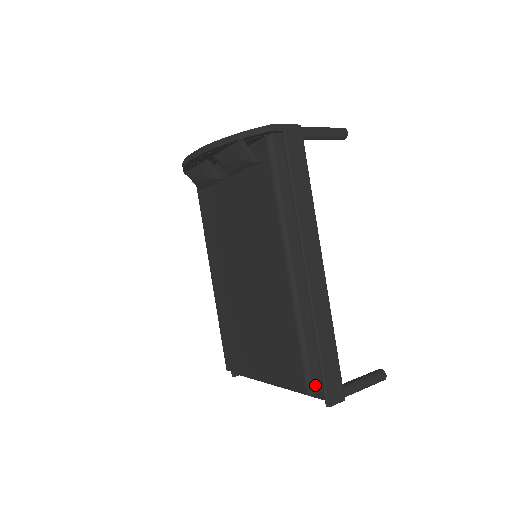
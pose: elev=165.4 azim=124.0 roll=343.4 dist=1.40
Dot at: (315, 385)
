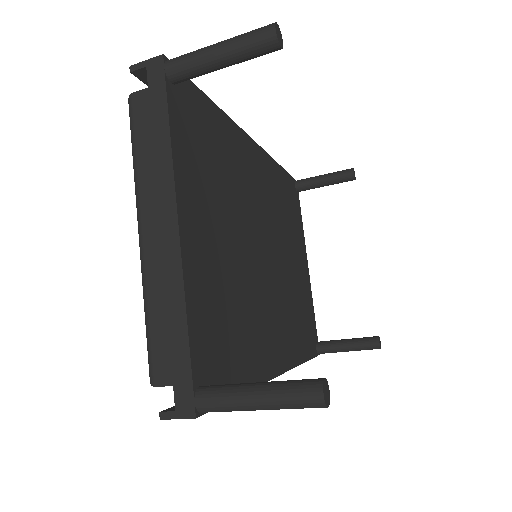
Dot at: occluded
